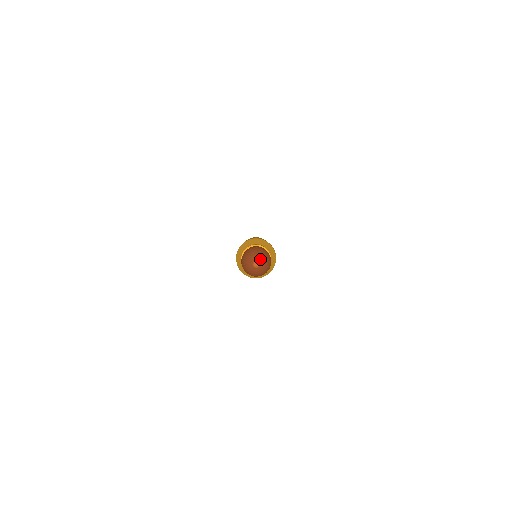
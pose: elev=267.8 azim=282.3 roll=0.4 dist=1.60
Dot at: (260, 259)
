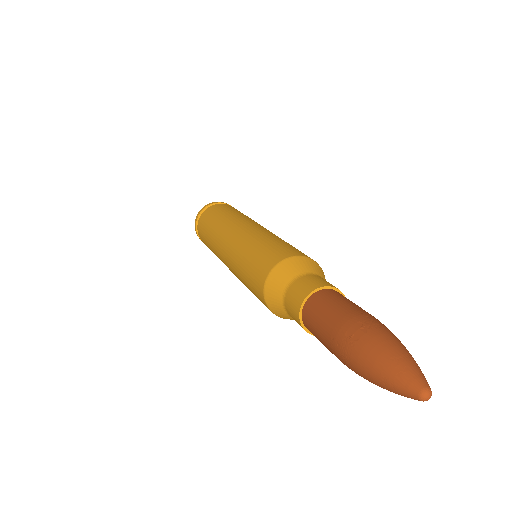
Dot at: (416, 378)
